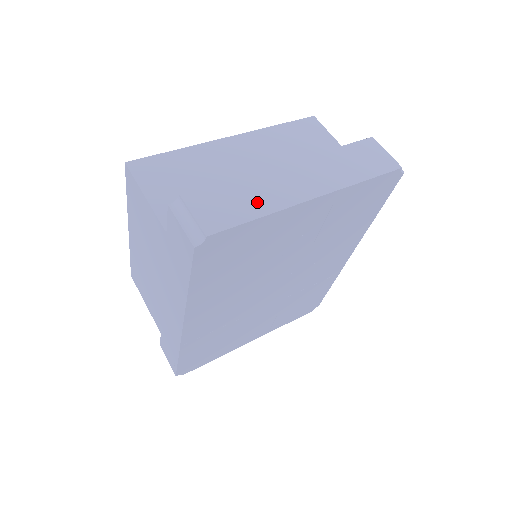
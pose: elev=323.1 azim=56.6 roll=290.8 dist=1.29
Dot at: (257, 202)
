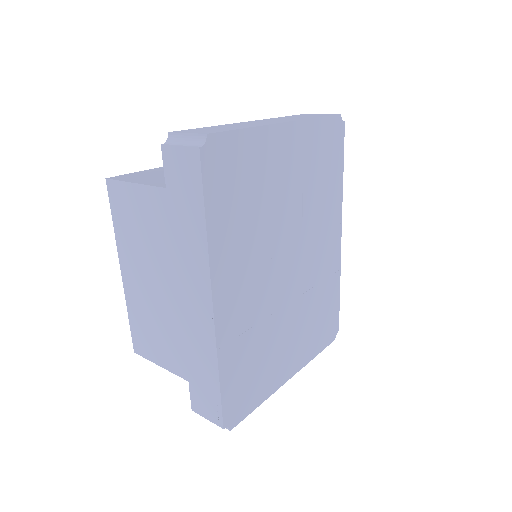
Dot at: (238, 127)
